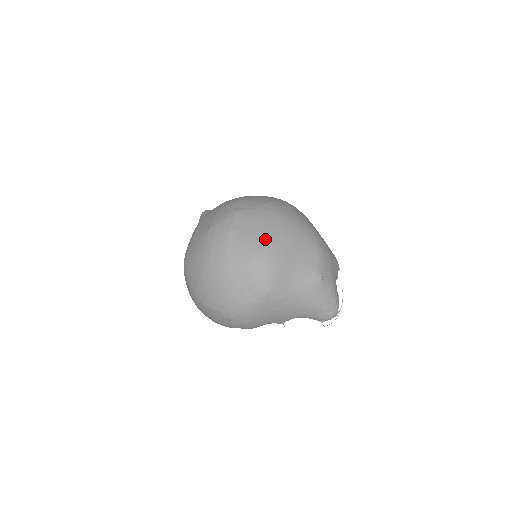
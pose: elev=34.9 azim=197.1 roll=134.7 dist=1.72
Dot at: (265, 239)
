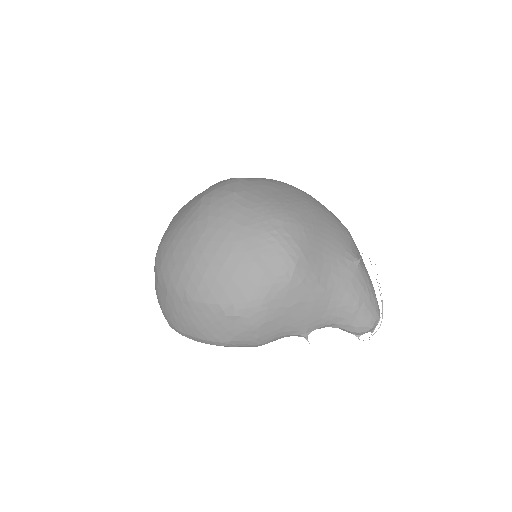
Dot at: (284, 201)
